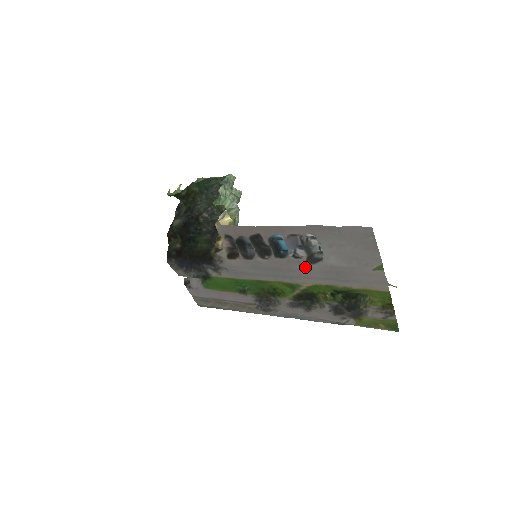
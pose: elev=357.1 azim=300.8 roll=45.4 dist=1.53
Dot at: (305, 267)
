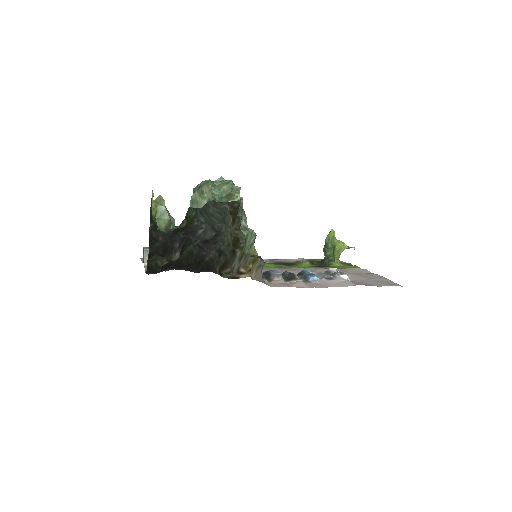
Dot at: (312, 272)
